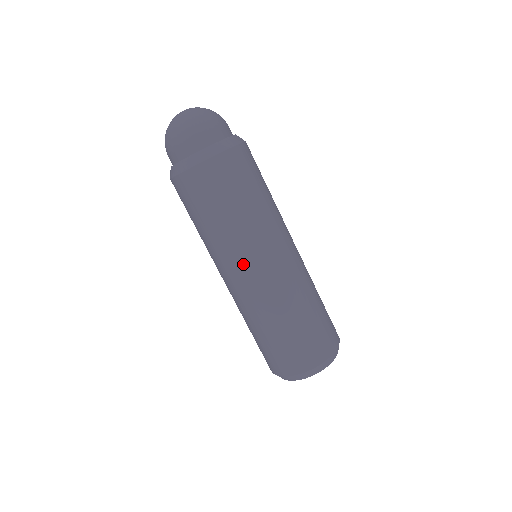
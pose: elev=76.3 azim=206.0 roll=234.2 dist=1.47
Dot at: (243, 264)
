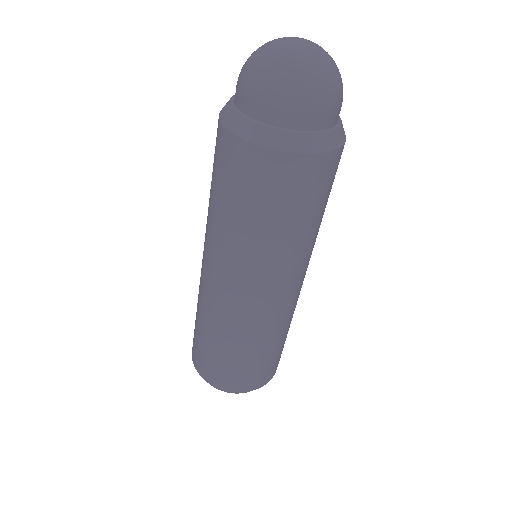
Dot at: (205, 251)
